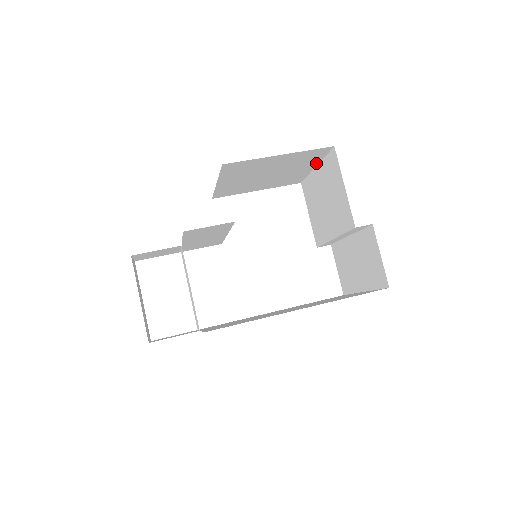
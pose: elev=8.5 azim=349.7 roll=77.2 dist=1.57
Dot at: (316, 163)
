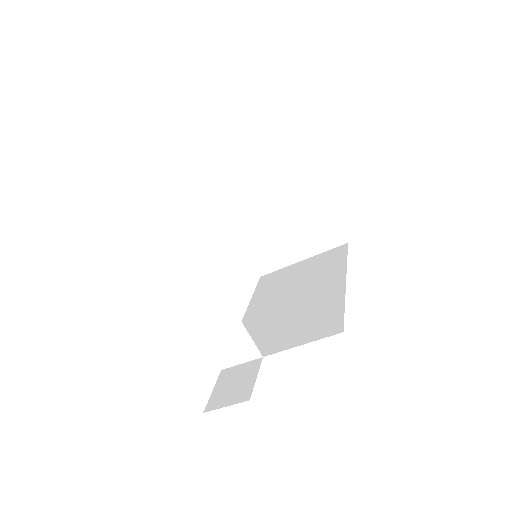
Dot at: occluded
